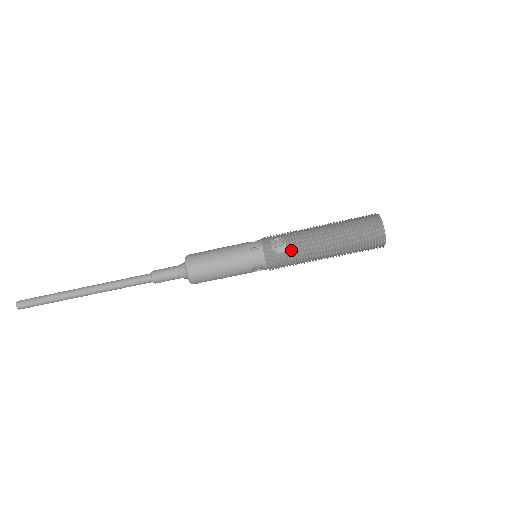
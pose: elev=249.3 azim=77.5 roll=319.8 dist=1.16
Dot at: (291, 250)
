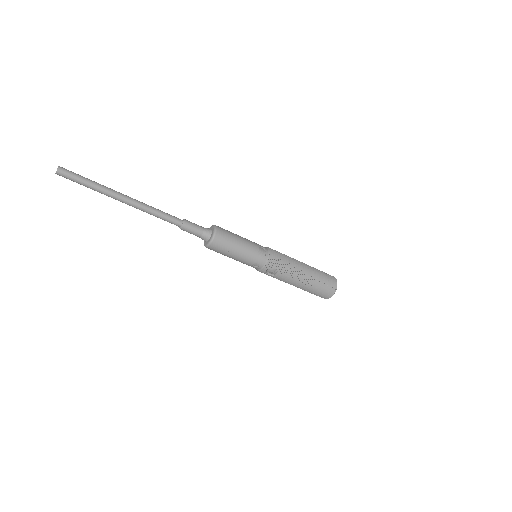
Dot at: (275, 277)
